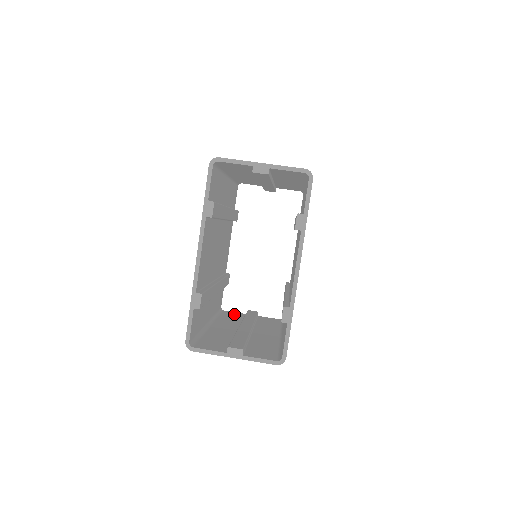
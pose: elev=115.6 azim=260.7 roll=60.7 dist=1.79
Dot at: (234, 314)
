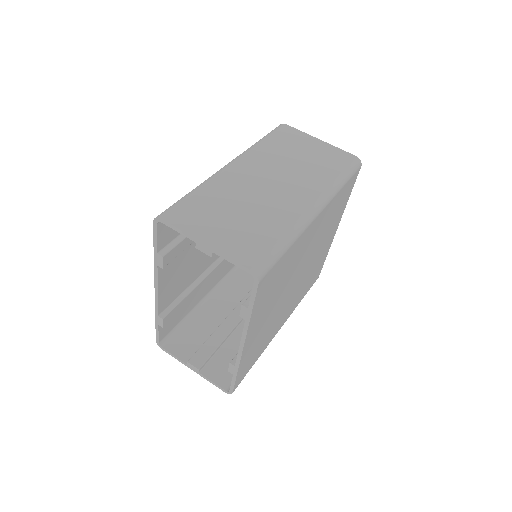
Dot at: occluded
